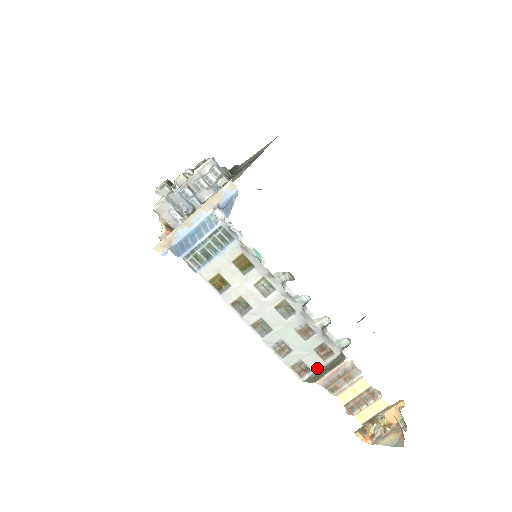
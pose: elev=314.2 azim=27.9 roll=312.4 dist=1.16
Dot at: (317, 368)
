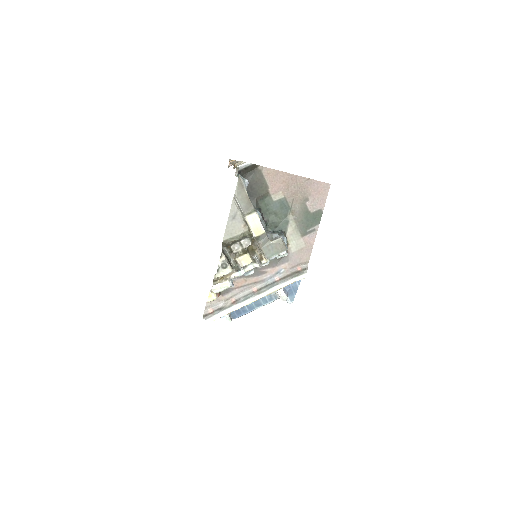
Dot at: occluded
